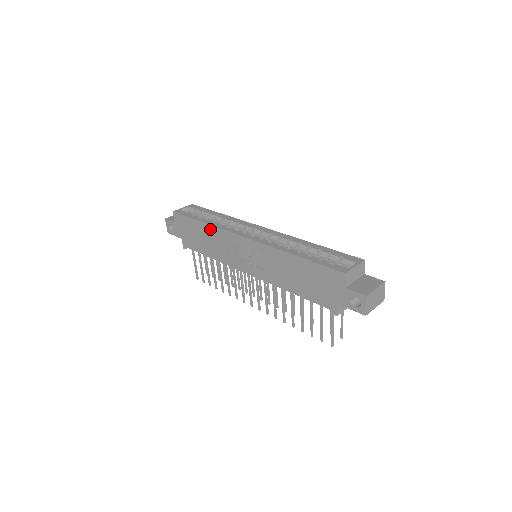
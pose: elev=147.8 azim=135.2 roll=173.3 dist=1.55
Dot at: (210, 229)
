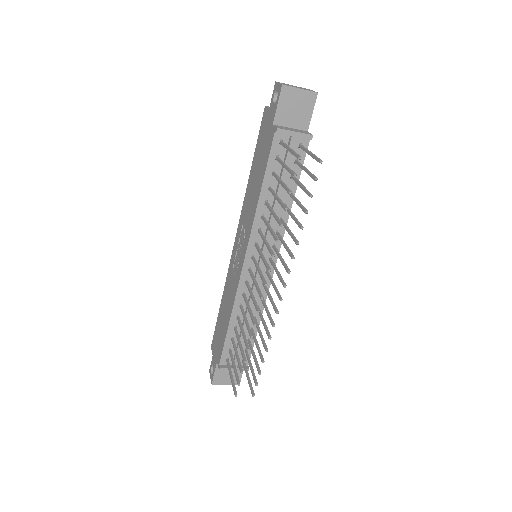
Dot at: (224, 293)
